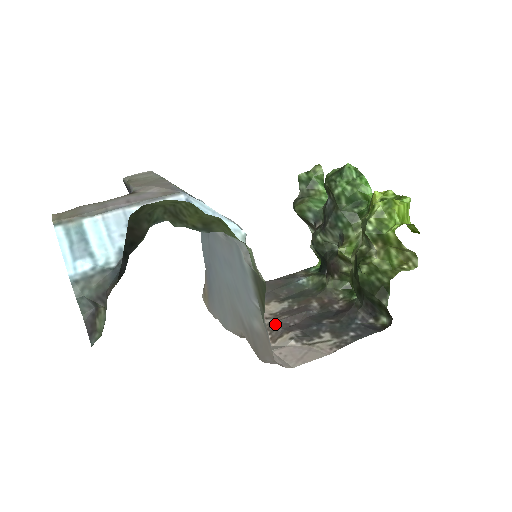
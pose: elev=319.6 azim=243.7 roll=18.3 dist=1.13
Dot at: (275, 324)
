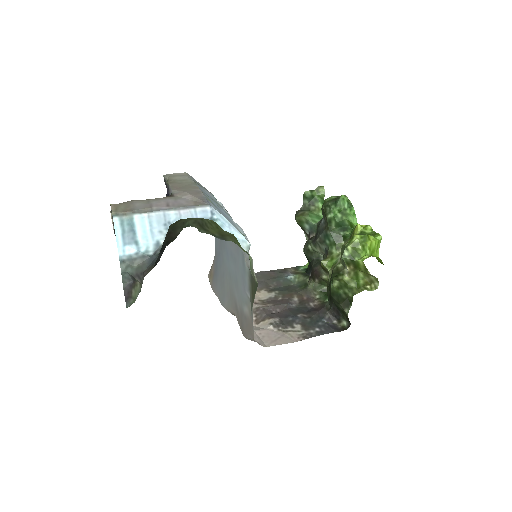
Dot at: (261, 309)
